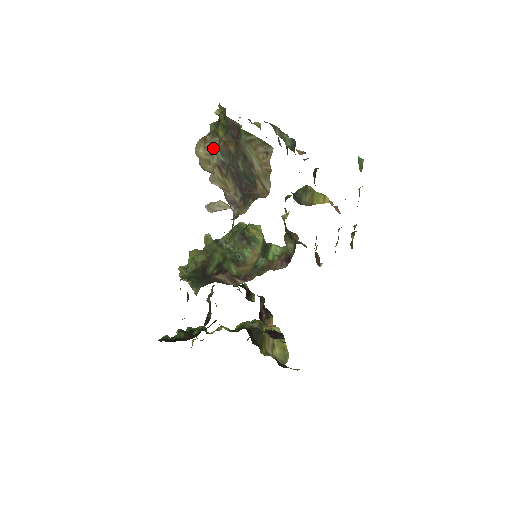
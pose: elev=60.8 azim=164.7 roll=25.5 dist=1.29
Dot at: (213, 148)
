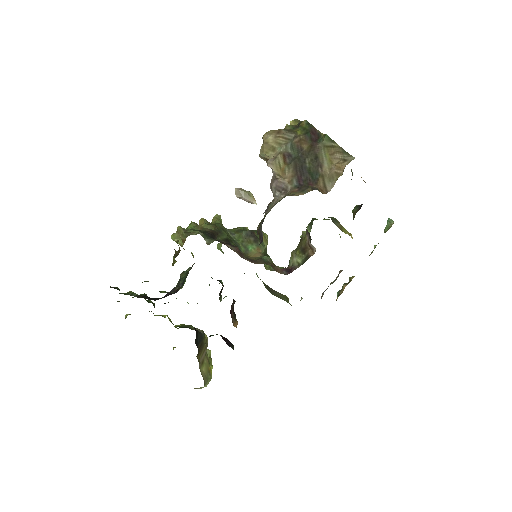
Dot at: (285, 140)
